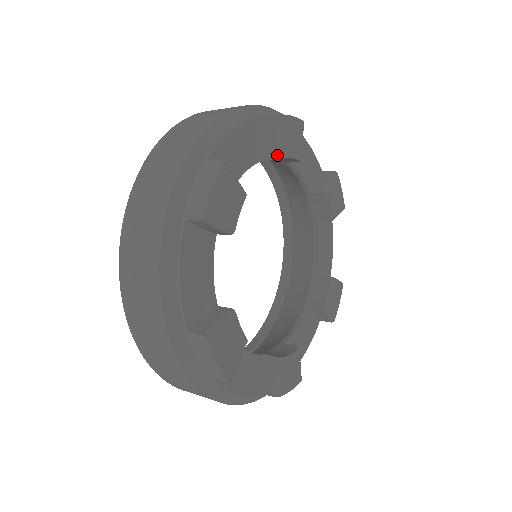
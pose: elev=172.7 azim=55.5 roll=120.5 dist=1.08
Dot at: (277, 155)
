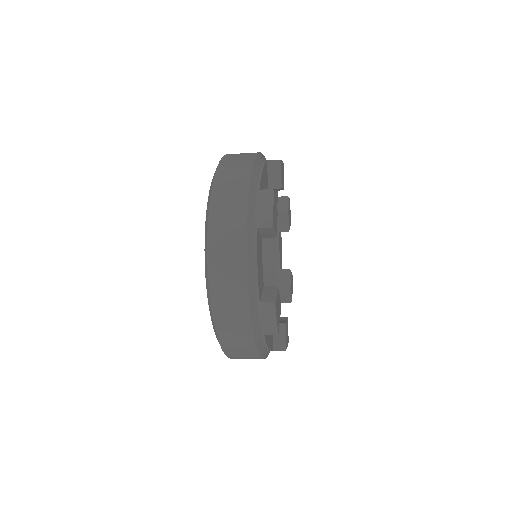
Dot at: (278, 186)
